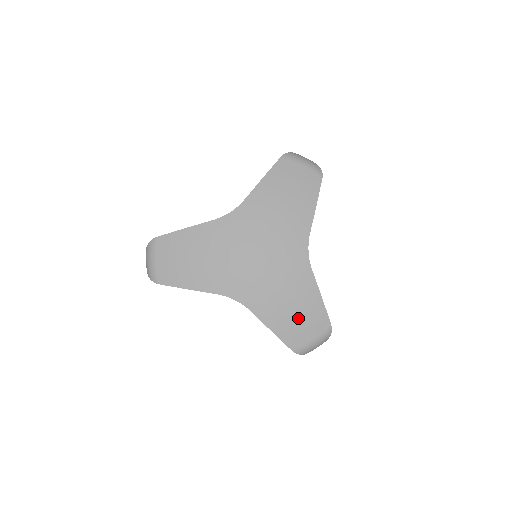
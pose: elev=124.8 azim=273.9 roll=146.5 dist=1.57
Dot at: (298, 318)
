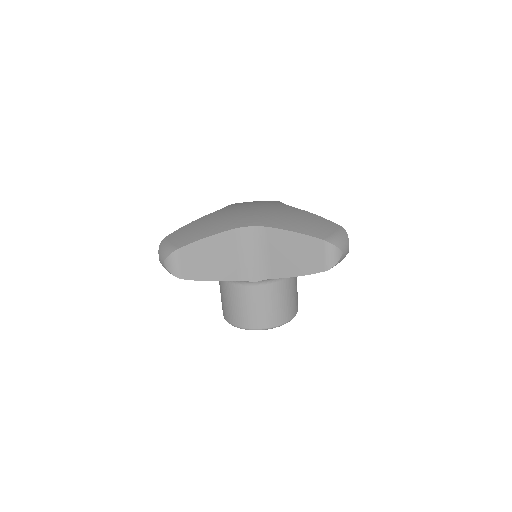
Dot at: (310, 224)
